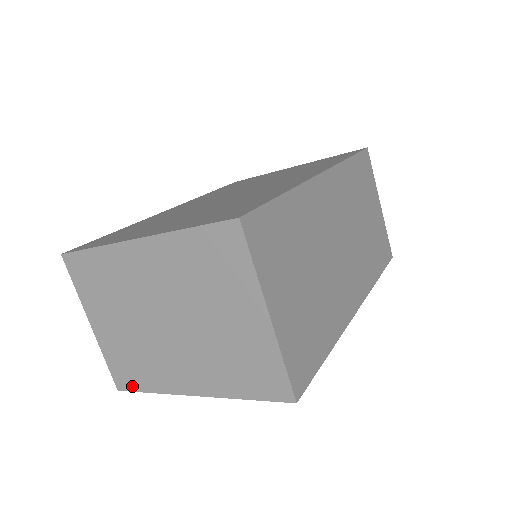
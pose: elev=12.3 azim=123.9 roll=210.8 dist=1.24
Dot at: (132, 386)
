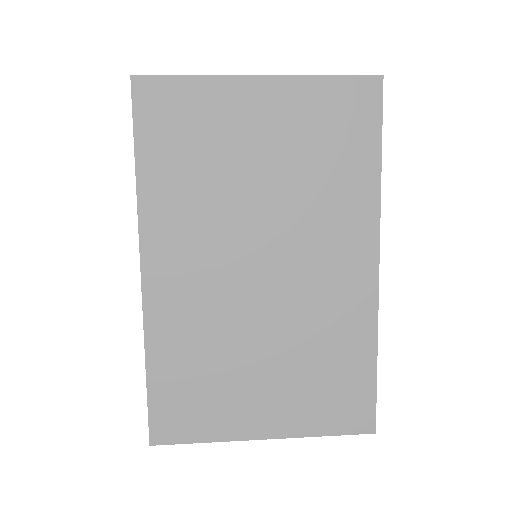
Dot at: occluded
